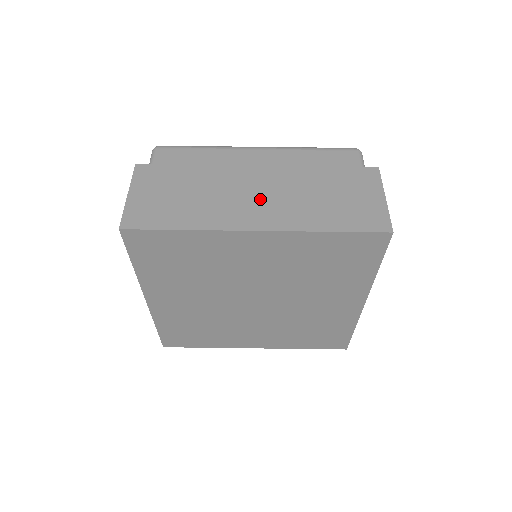
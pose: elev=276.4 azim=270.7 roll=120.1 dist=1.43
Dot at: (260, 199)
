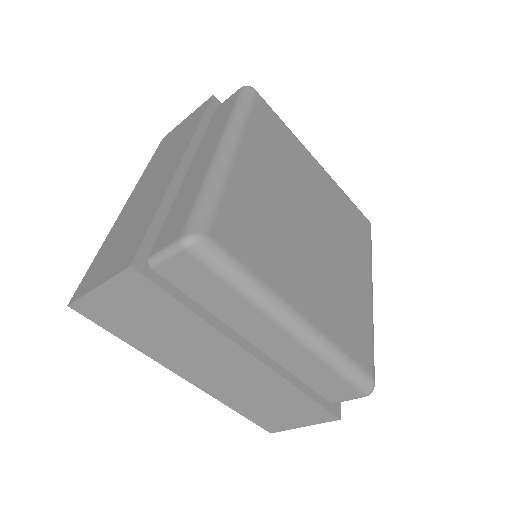
Dot at: (215, 371)
